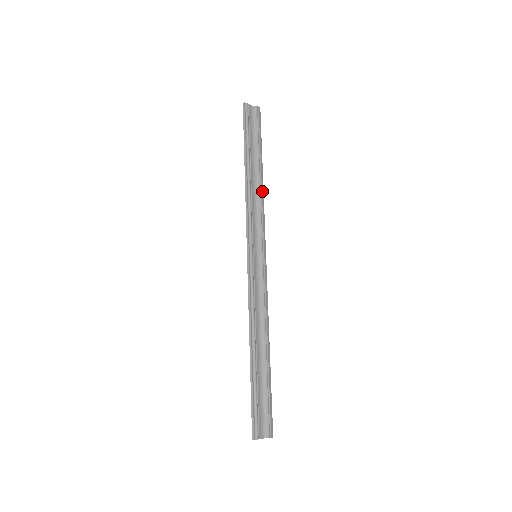
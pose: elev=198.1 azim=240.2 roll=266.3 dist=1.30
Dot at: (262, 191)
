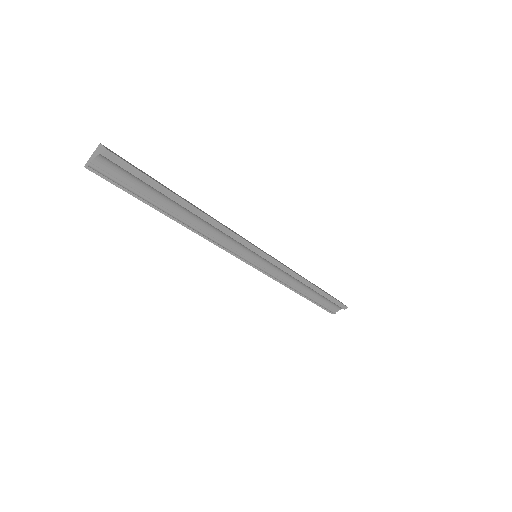
Dot at: (212, 223)
